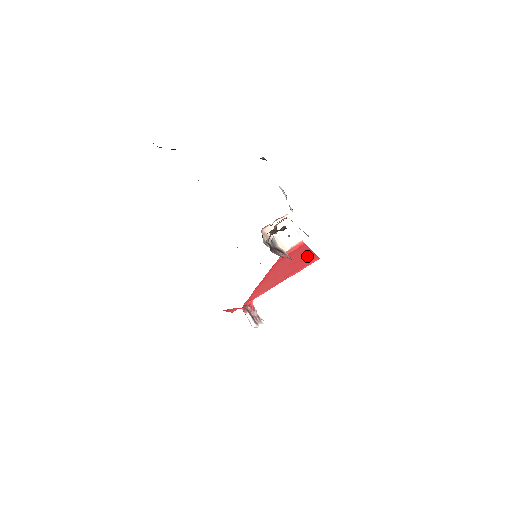
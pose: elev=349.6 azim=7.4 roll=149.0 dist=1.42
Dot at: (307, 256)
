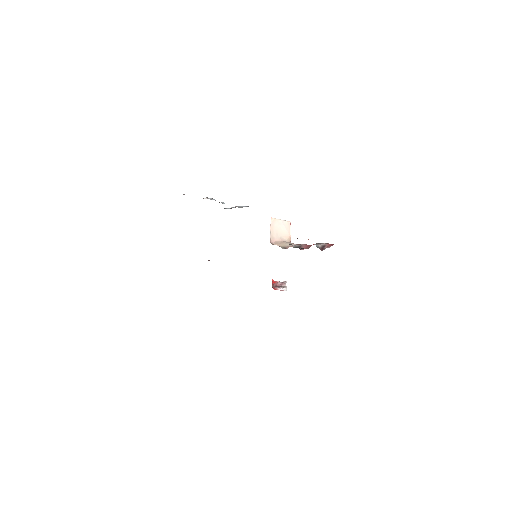
Dot at: occluded
